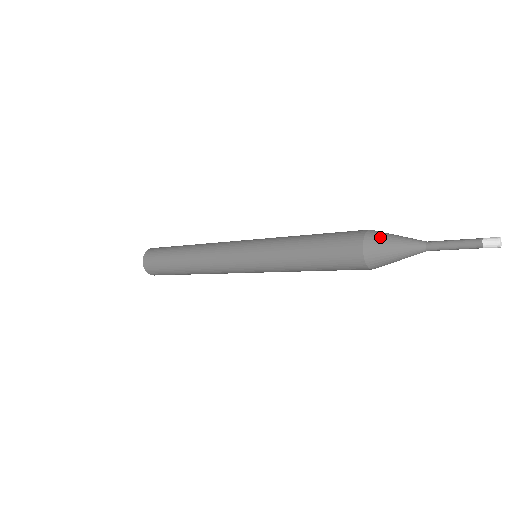
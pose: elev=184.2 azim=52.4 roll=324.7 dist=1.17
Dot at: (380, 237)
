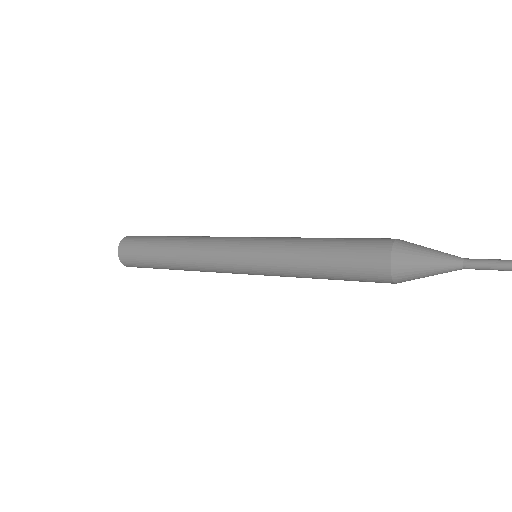
Dot at: (411, 247)
